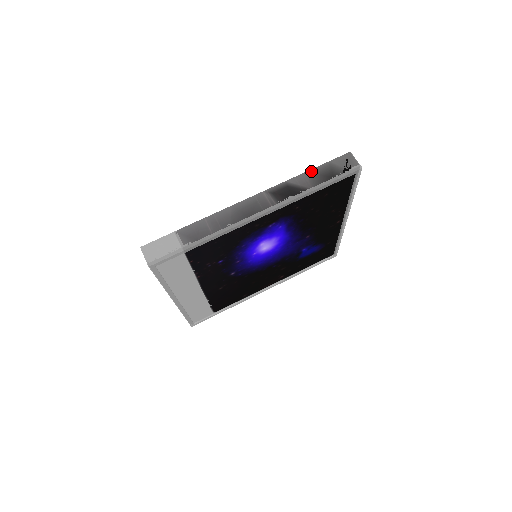
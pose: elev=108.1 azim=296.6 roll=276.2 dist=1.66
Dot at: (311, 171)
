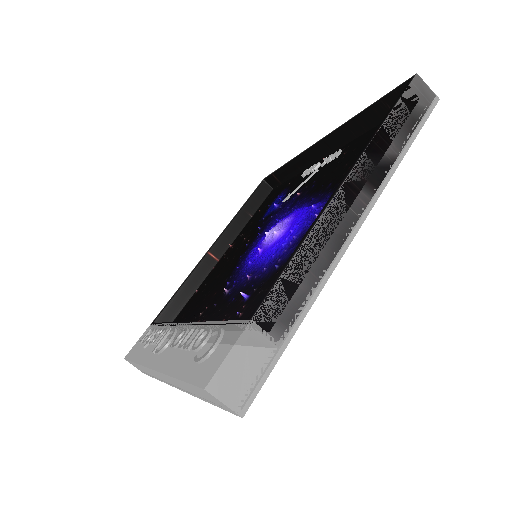
Dot at: (388, 122)
